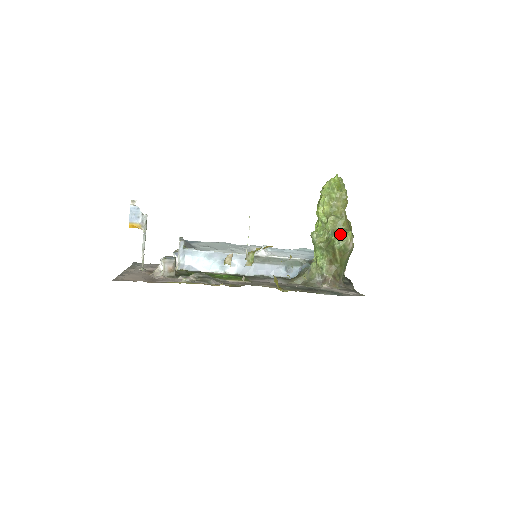
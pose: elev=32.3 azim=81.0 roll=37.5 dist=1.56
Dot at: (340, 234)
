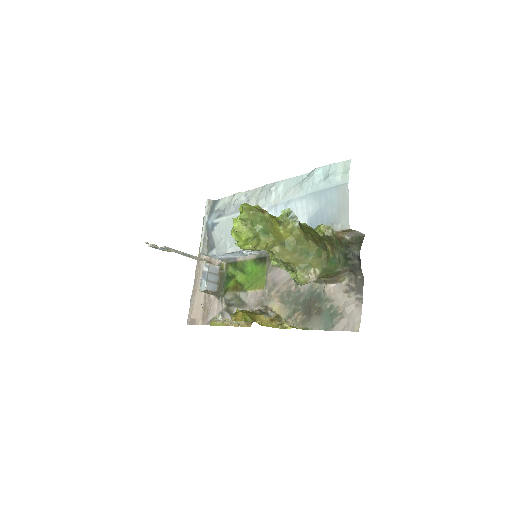
Dot at: (293, 271)
